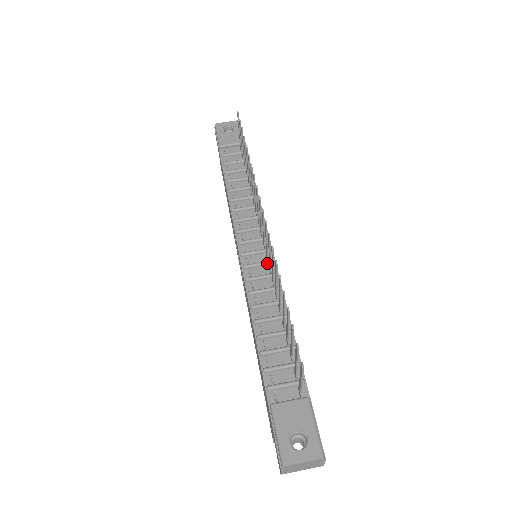
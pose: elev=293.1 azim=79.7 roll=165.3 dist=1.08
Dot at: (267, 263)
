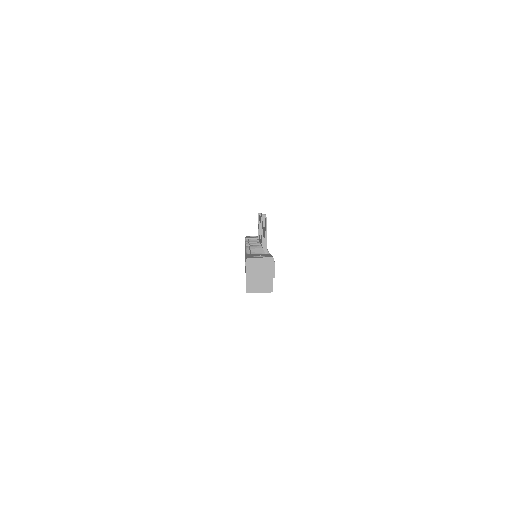
Dot at: (261, 246)
